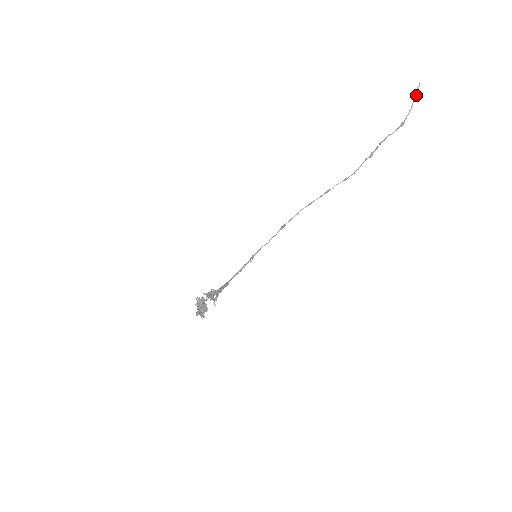
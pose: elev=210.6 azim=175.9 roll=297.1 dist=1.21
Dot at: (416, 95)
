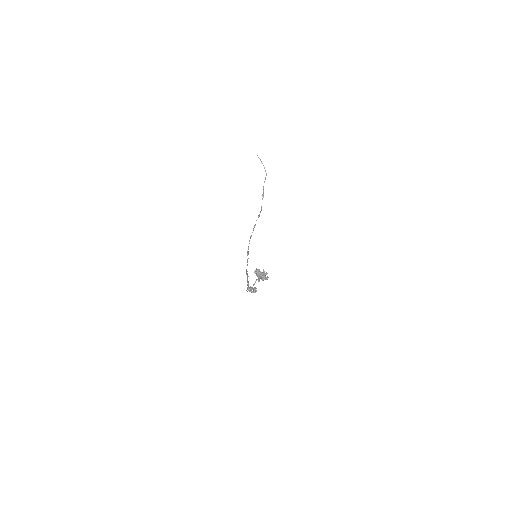
Dot at: occluded
